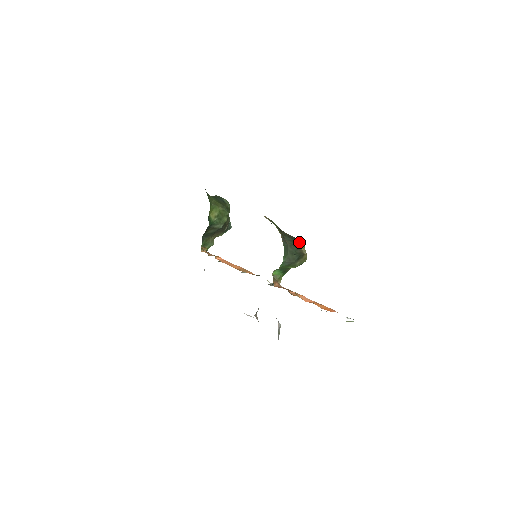
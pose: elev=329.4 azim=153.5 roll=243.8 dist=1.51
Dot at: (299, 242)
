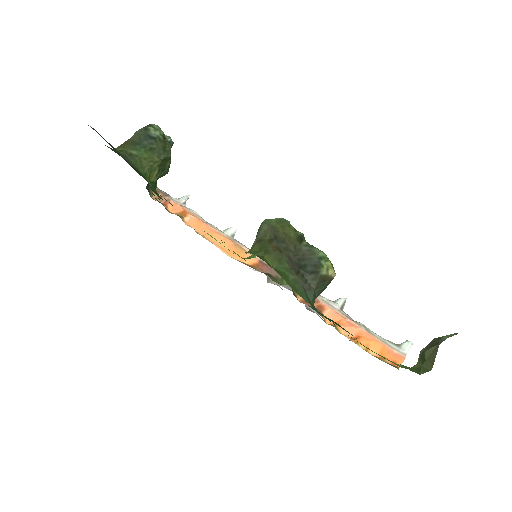
Dot at: (324, 269)
